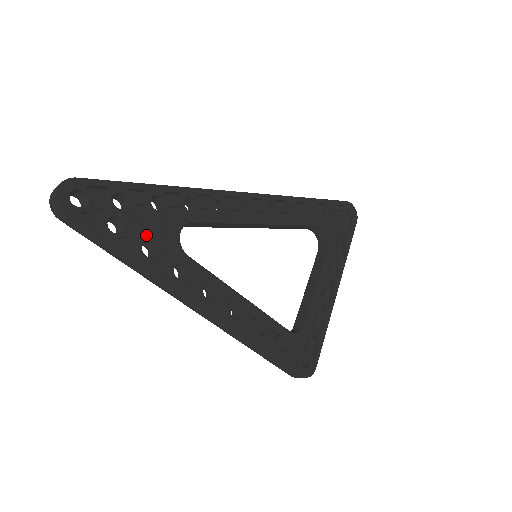
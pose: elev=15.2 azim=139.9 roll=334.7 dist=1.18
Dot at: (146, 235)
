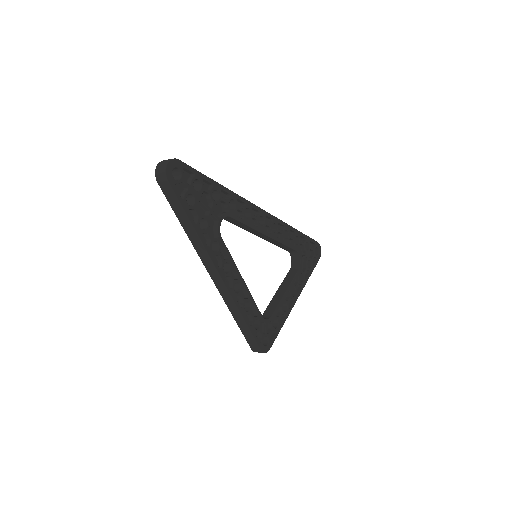
Dot at: (202, 214)
